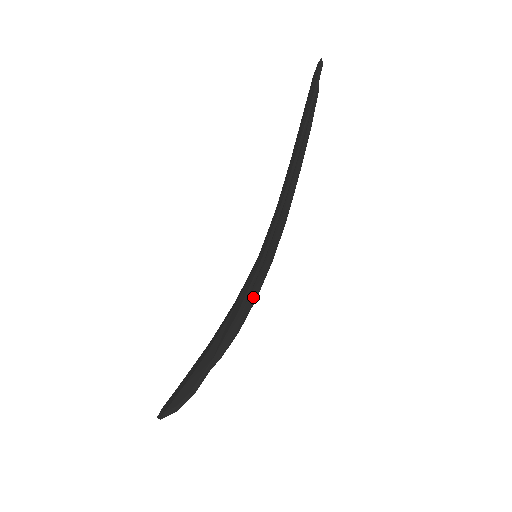
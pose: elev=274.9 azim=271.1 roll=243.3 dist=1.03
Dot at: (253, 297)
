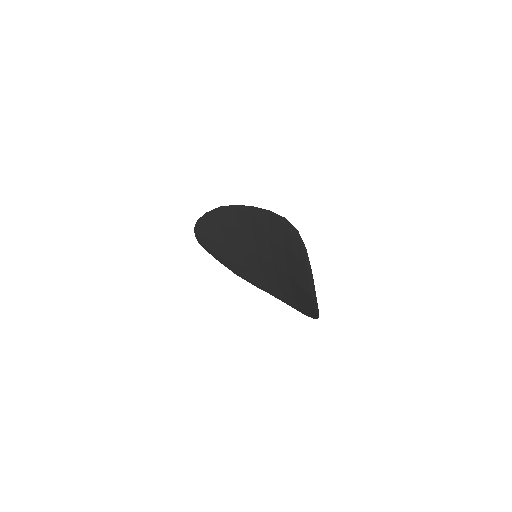
Dot at: (283, 294)
